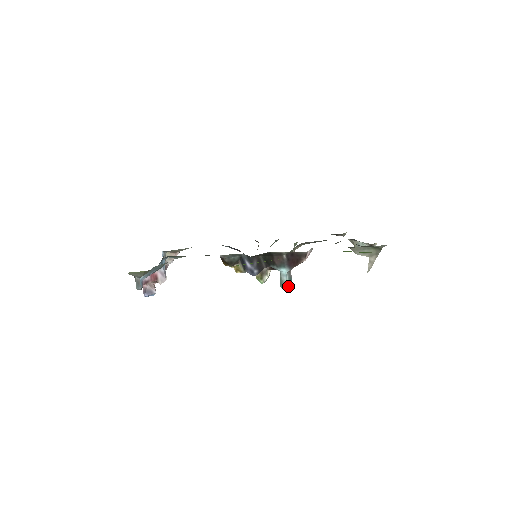
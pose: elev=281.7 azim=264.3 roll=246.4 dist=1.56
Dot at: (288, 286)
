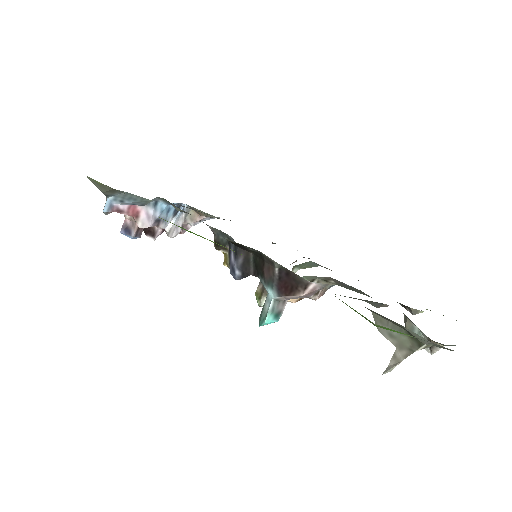
Dot at: (265, 319)
